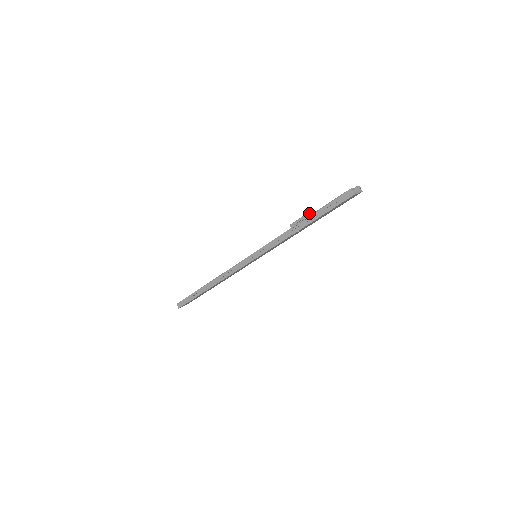
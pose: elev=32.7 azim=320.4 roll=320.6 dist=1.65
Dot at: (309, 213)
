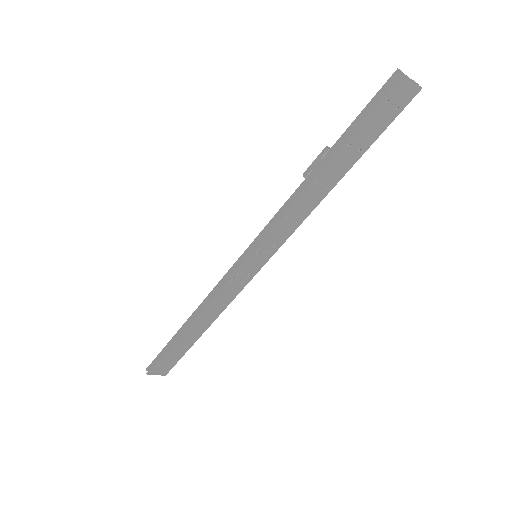
Dot at: occluded
